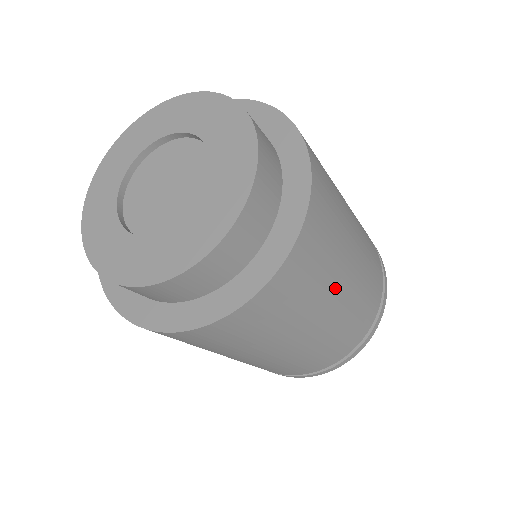
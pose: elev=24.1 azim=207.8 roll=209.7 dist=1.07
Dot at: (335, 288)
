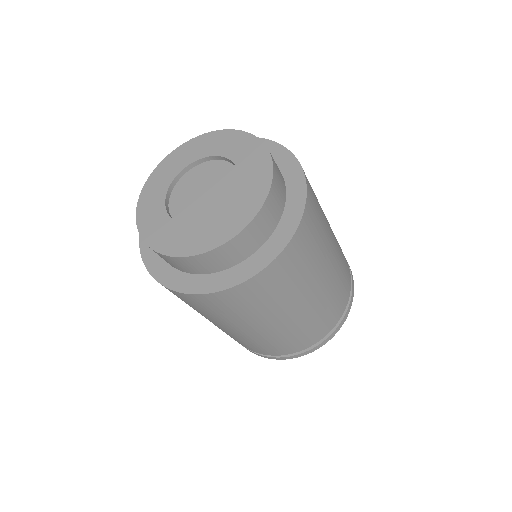
Dot at: (324, 214)
